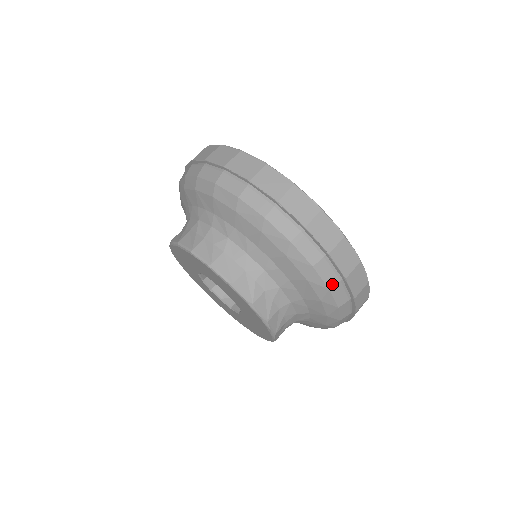
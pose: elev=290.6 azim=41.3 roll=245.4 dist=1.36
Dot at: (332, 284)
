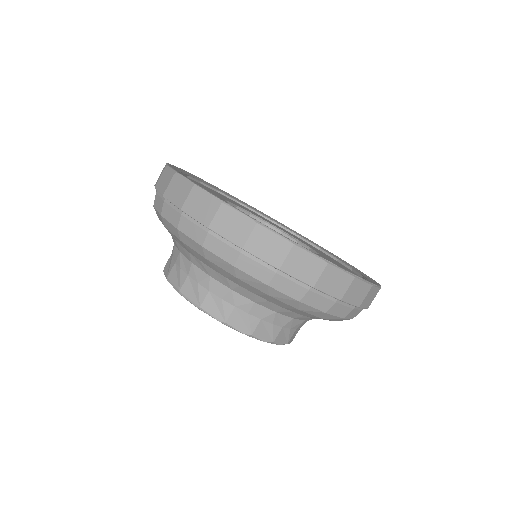
Dot at: (327, 308)
